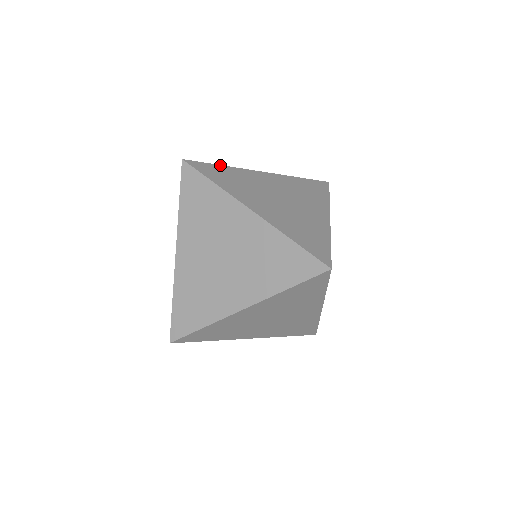
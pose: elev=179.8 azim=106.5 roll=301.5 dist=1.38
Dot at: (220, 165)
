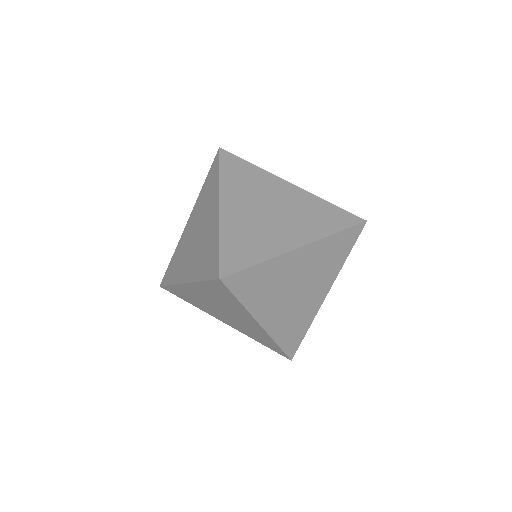
Dot at: (251, 163)
